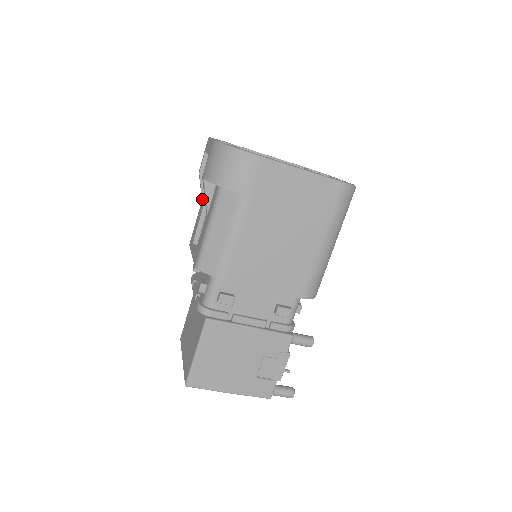
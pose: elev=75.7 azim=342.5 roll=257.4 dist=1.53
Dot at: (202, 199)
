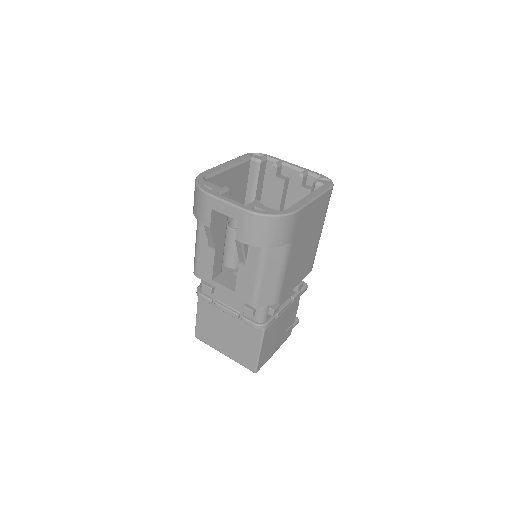
Dot at: (214, 245)
